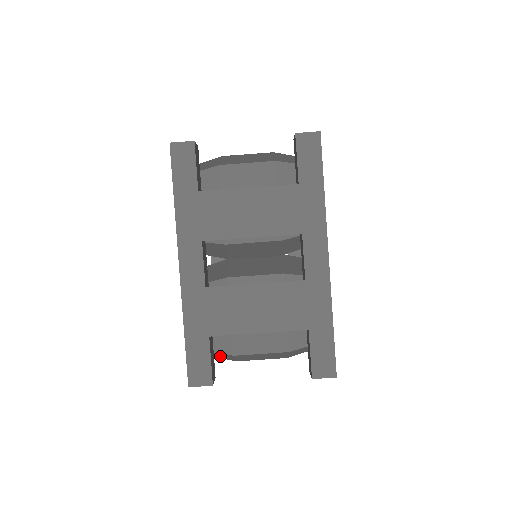
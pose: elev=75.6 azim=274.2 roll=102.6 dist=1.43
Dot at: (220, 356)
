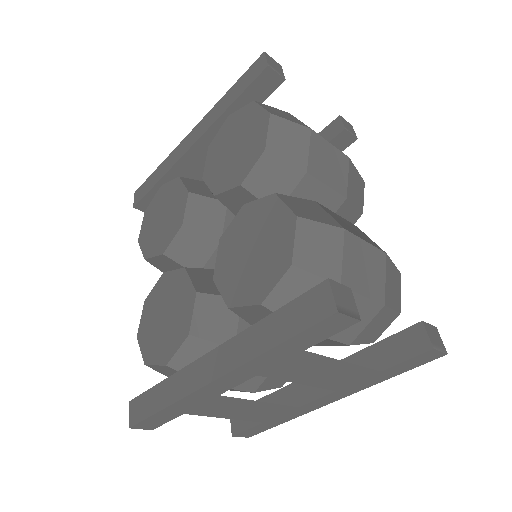
Dot at: occluded
